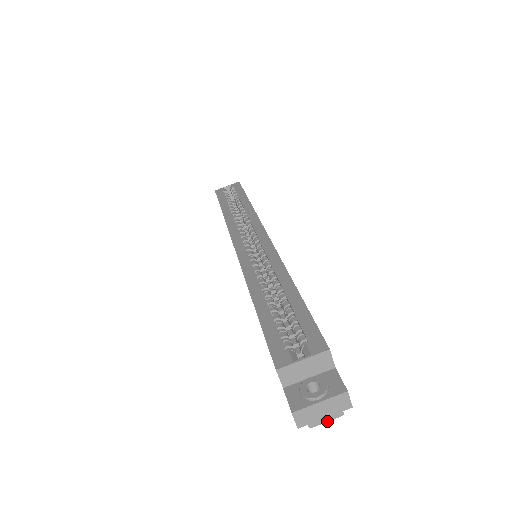
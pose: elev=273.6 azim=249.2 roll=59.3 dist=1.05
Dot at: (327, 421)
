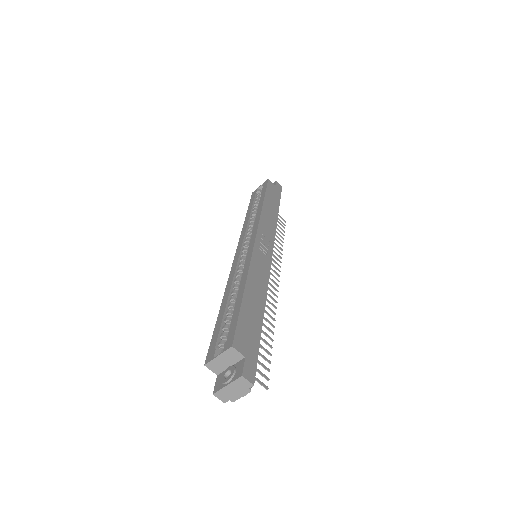
Dot at: (242, 396)
